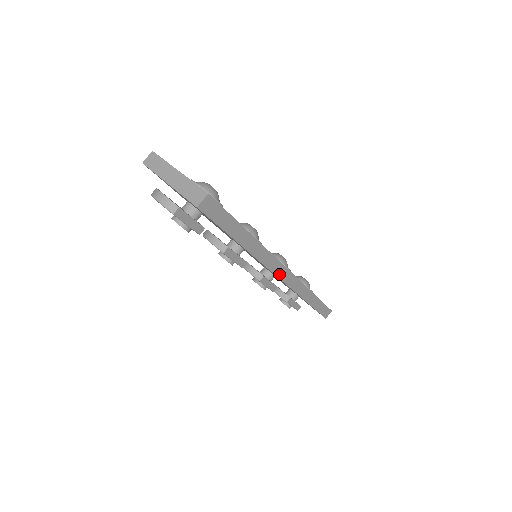
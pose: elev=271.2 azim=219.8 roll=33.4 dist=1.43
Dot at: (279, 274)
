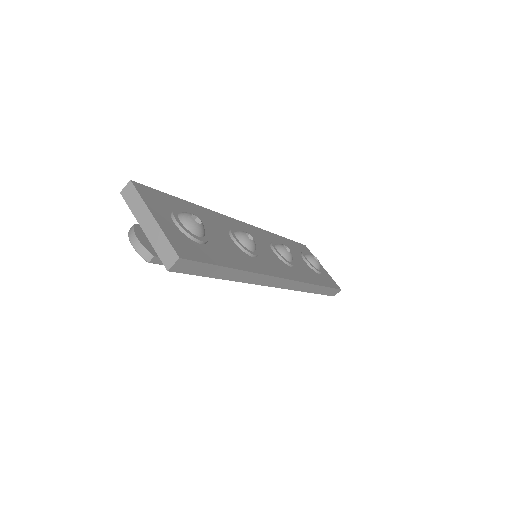
Dot at: (275, 284)
